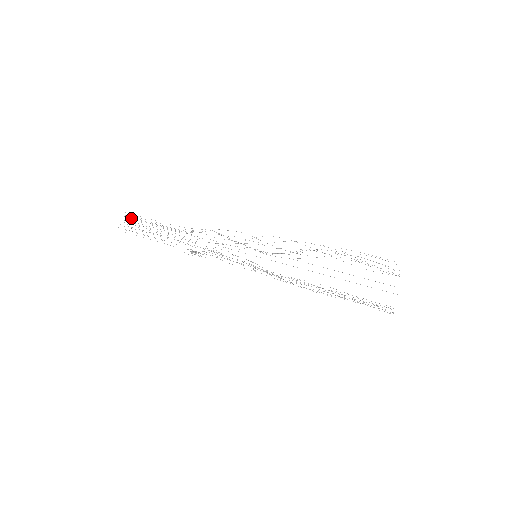
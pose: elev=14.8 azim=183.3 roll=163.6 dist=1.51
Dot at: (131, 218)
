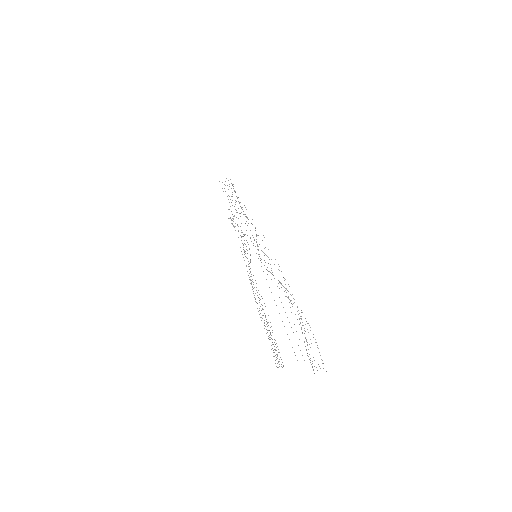
Dot at: (232, 184)
